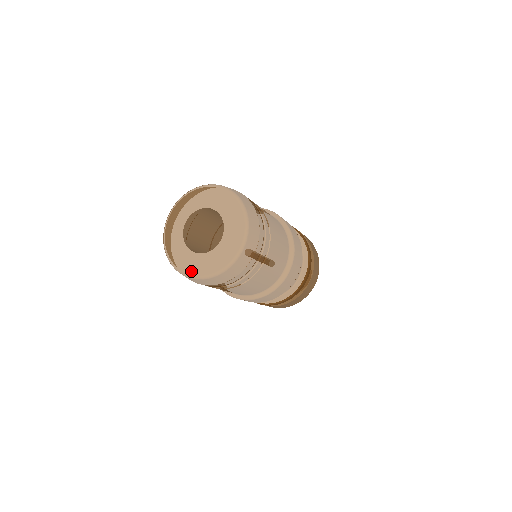
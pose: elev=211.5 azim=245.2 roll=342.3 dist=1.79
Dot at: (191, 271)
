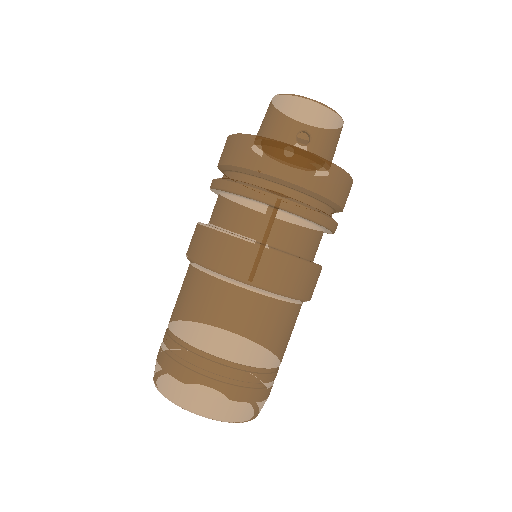
Dot at: occluded
